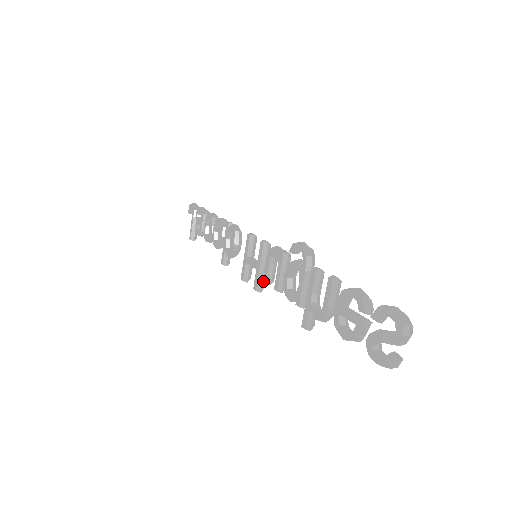
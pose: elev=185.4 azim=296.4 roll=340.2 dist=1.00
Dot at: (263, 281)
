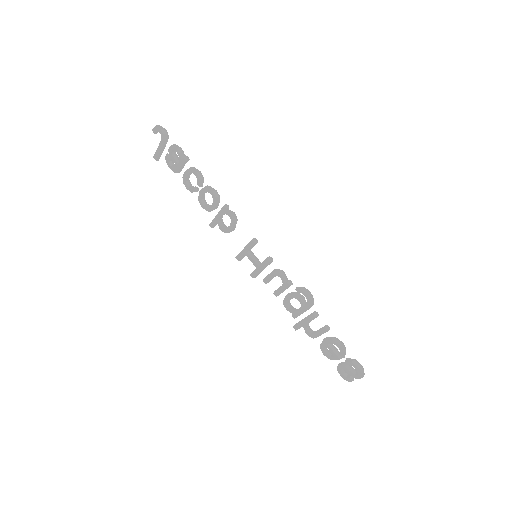
Dot at: (263, 281)
